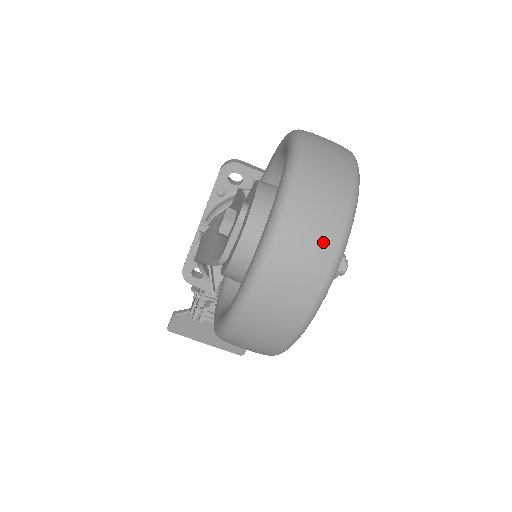
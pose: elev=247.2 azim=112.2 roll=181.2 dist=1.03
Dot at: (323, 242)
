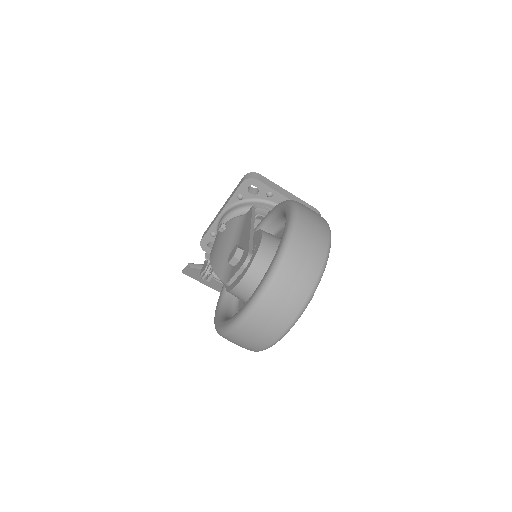
Dot at: (289, 309)
